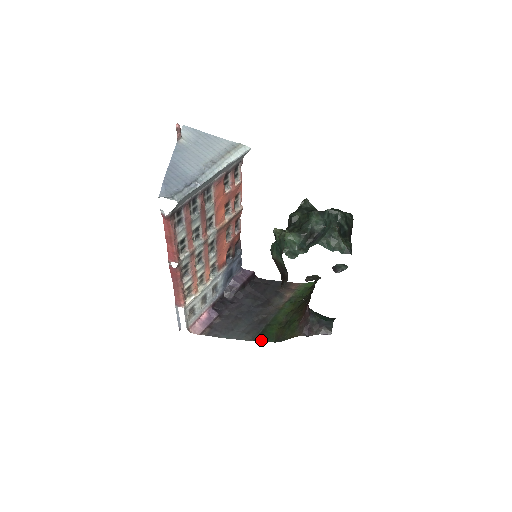
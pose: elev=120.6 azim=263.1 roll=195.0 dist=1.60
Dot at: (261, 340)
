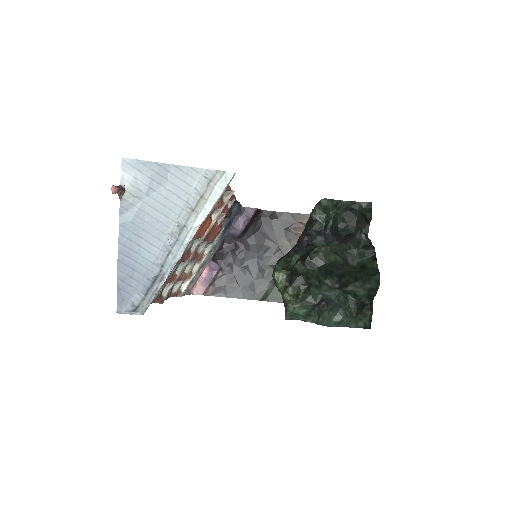
Dot at: (268, 300)
